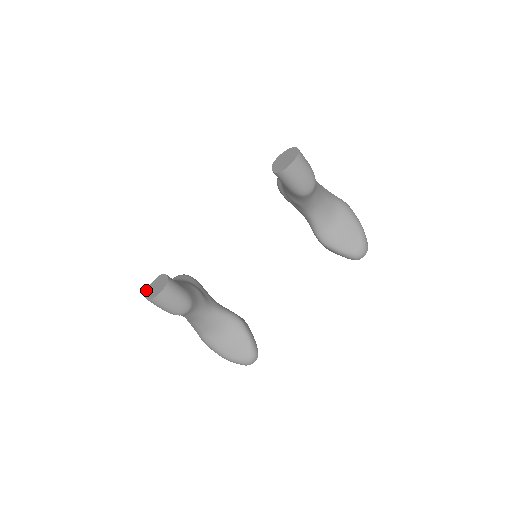
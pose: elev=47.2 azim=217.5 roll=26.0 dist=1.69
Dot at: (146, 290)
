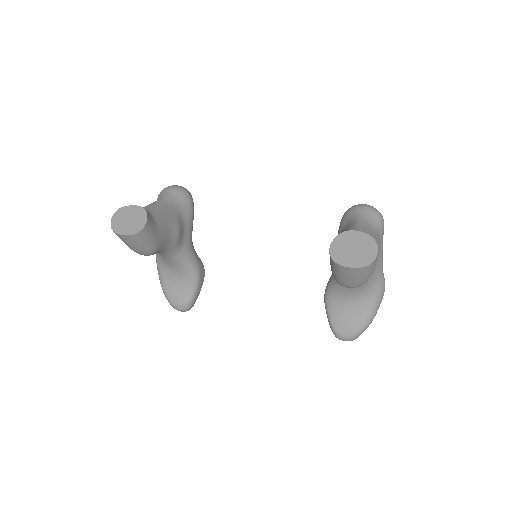
Dot at: (120, 208)
